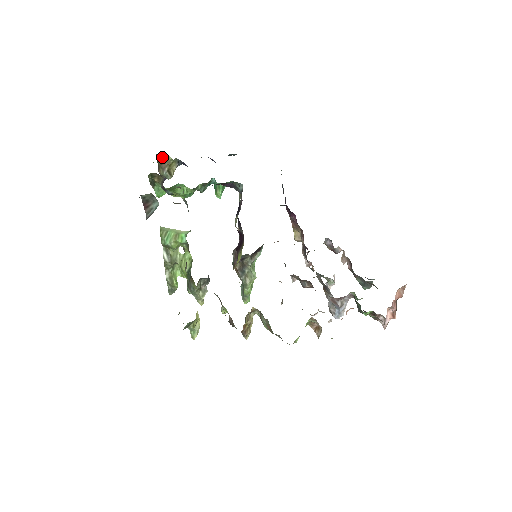
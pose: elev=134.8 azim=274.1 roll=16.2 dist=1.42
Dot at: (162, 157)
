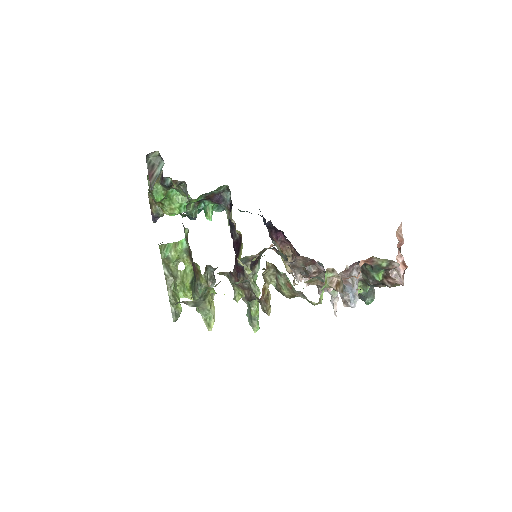
Dot at: occluded
